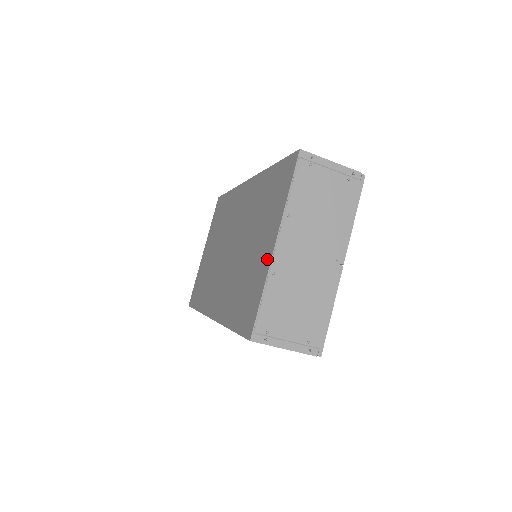
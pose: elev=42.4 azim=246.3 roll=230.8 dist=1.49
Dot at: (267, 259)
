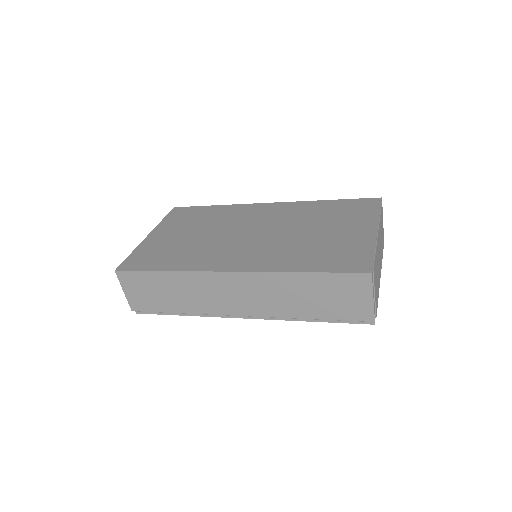
Dot at: (368, 236)
